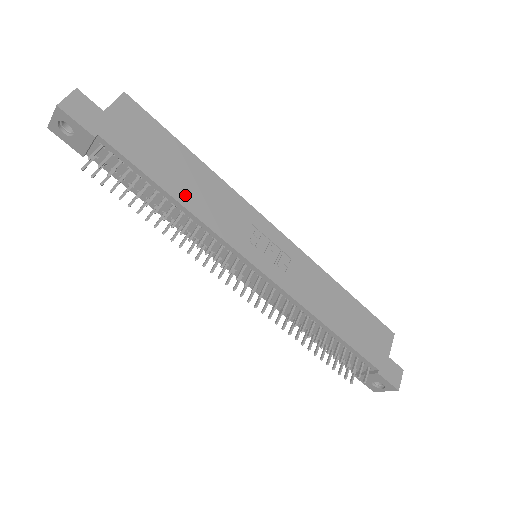
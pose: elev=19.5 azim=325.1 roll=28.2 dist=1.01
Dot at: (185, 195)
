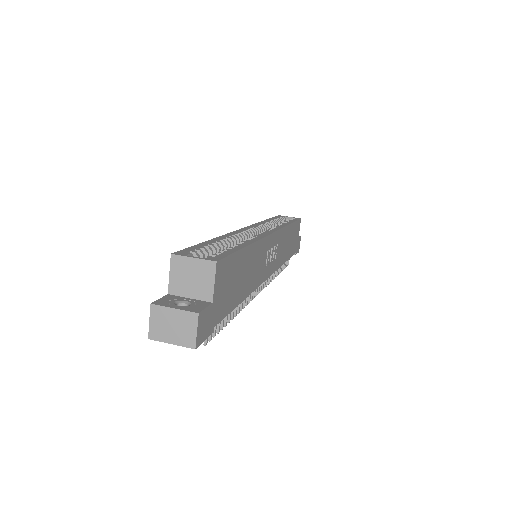
Dot at: (247, 288)
